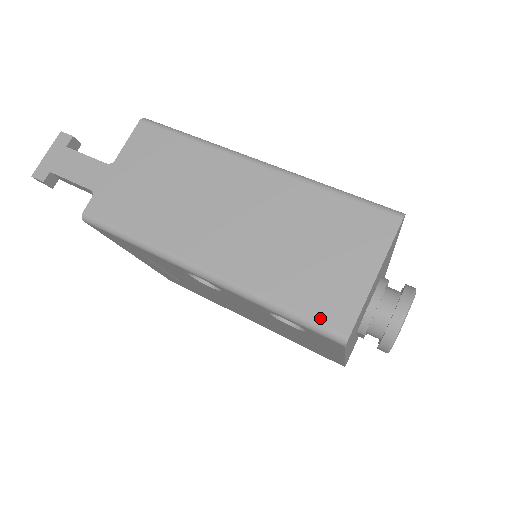
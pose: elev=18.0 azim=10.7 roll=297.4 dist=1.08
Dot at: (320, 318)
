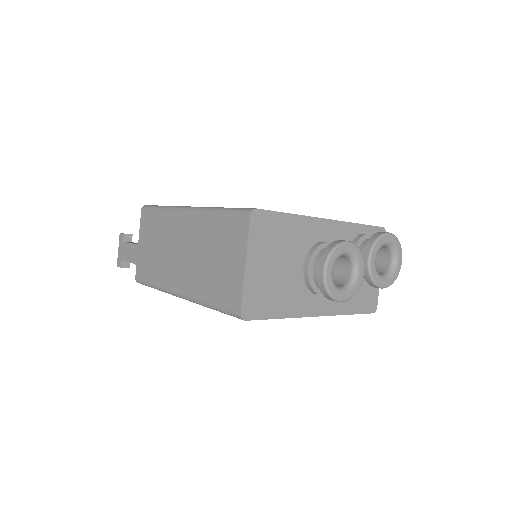
Dot at: (226, 306)
